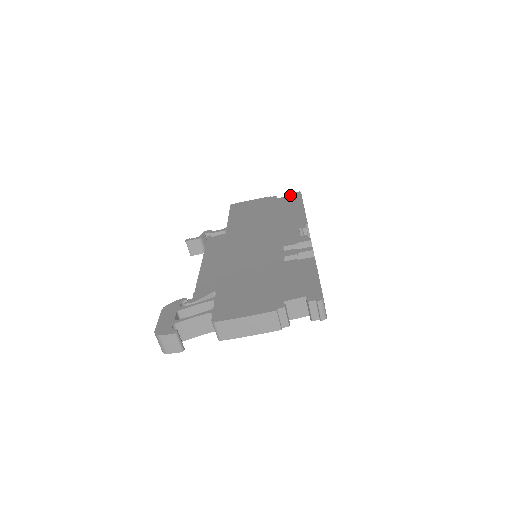
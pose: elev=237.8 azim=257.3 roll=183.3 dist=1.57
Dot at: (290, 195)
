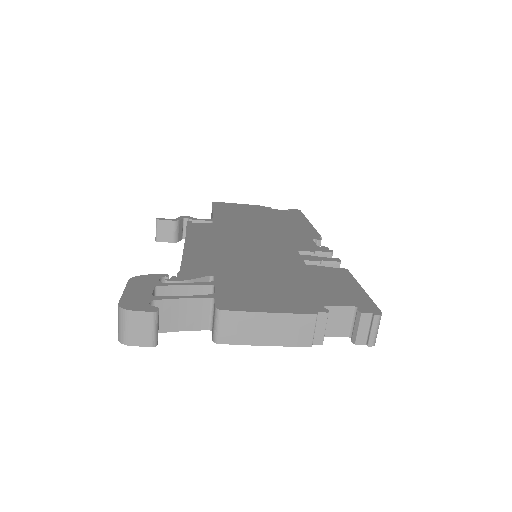
Dot at: (287, 210)
